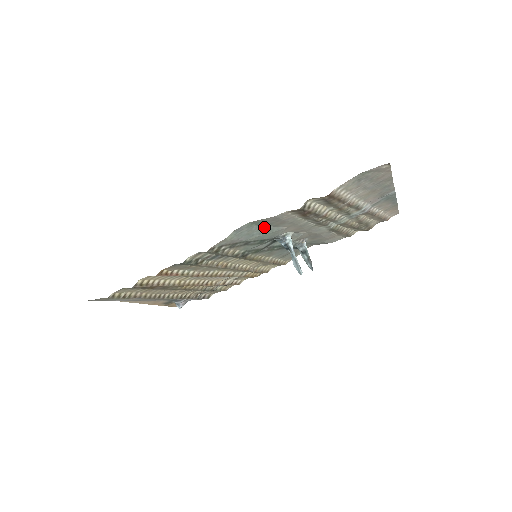
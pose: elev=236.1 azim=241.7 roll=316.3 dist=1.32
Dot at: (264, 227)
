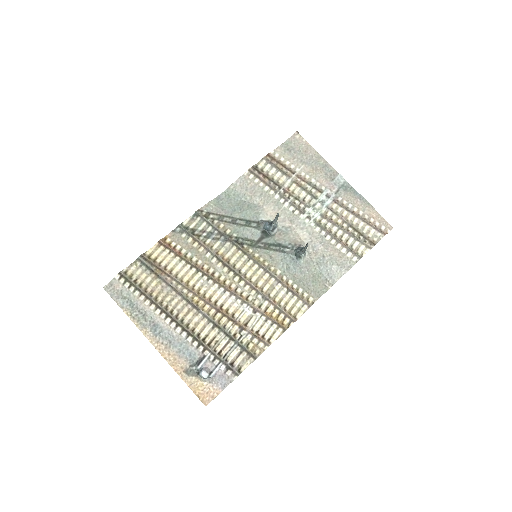
Dot at: (241, 202)
